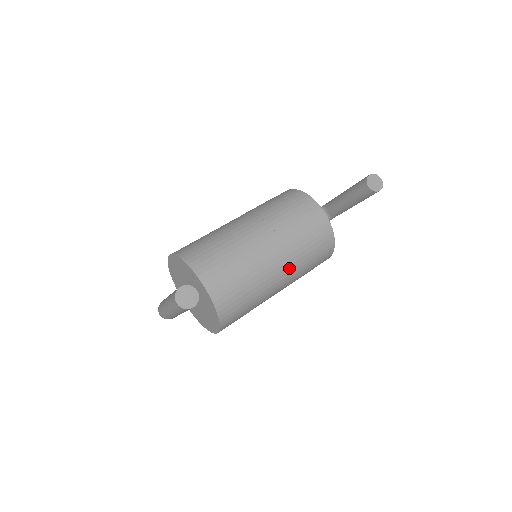
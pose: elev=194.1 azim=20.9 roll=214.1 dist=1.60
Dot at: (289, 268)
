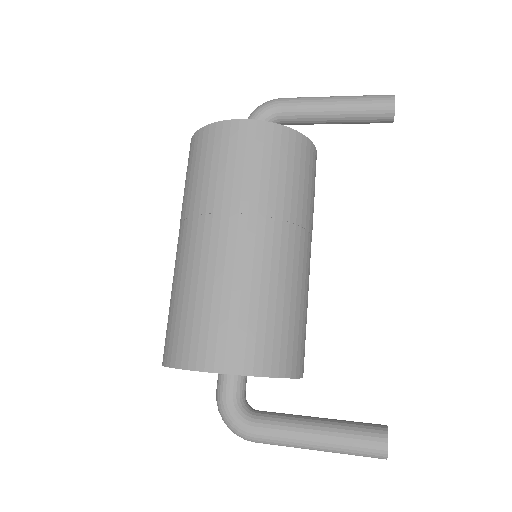
Dot at: occluded
